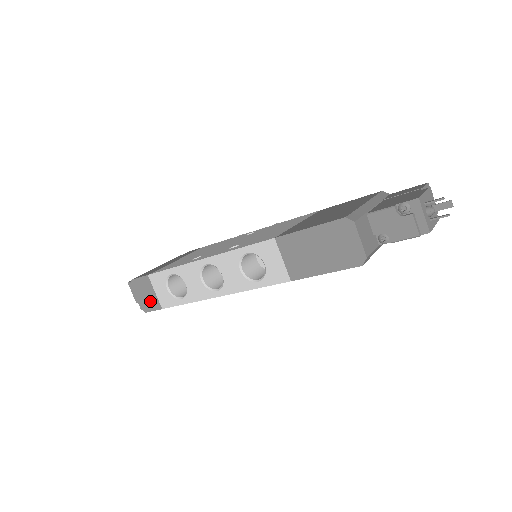
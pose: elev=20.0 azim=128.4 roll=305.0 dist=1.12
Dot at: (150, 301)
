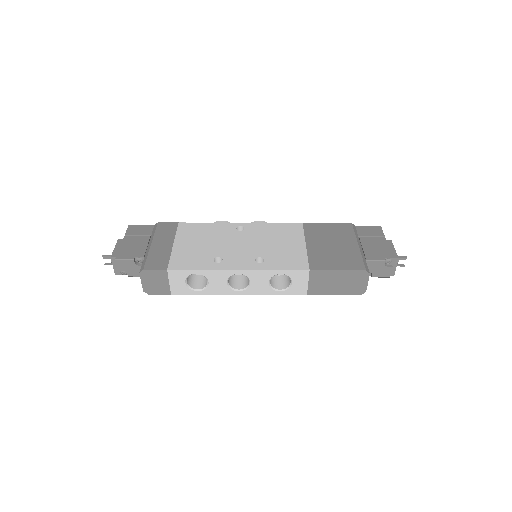
Dot at: (159, 287)
